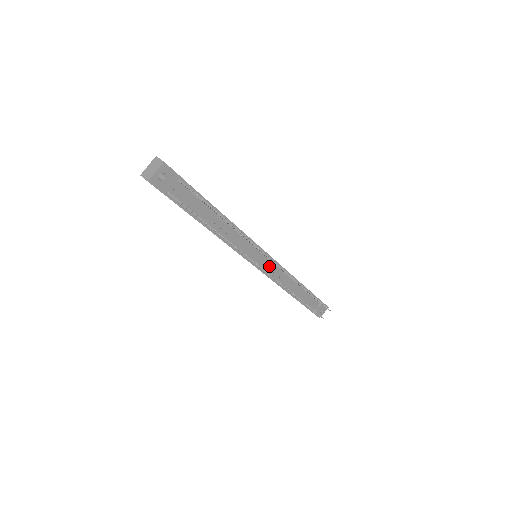
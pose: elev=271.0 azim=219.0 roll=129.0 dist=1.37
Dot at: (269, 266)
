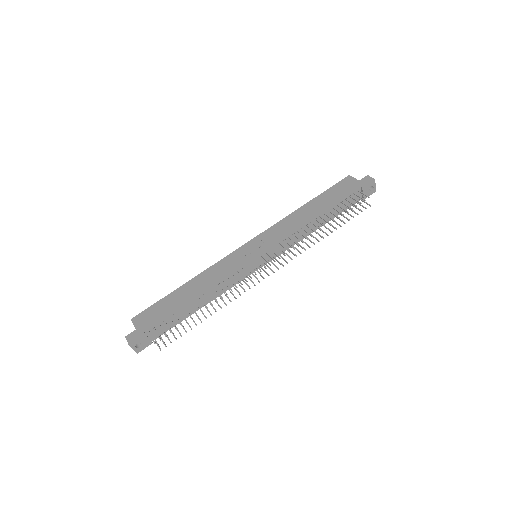
Dot at: occluded
